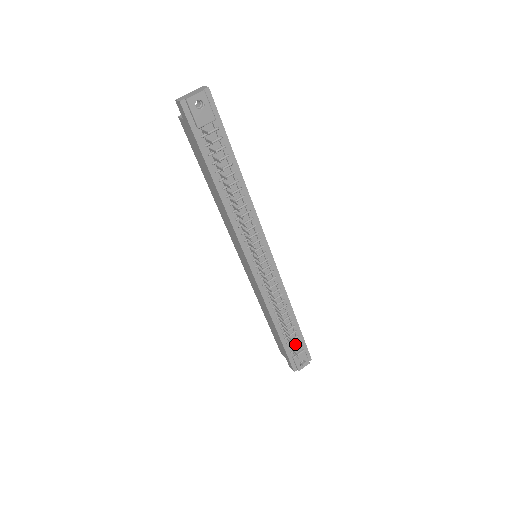
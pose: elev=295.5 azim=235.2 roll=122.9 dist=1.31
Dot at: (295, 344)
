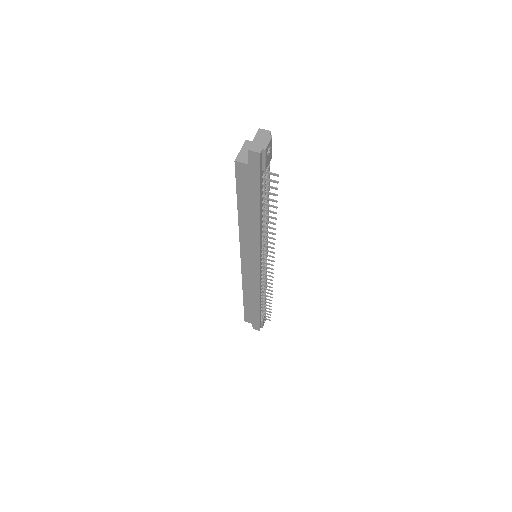
Dot at: occluded
